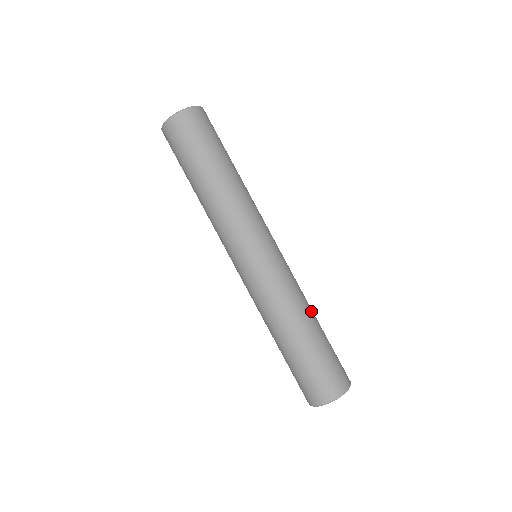
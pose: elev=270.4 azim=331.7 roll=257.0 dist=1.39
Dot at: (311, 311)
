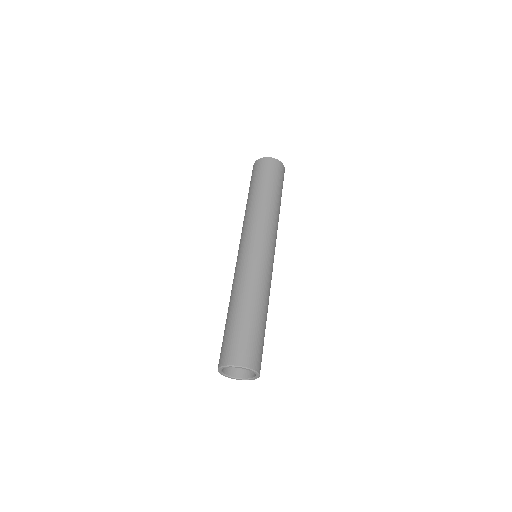
Dot at: (262, 302)
